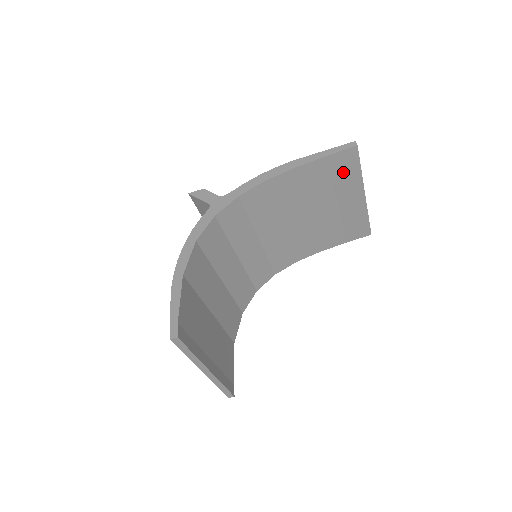
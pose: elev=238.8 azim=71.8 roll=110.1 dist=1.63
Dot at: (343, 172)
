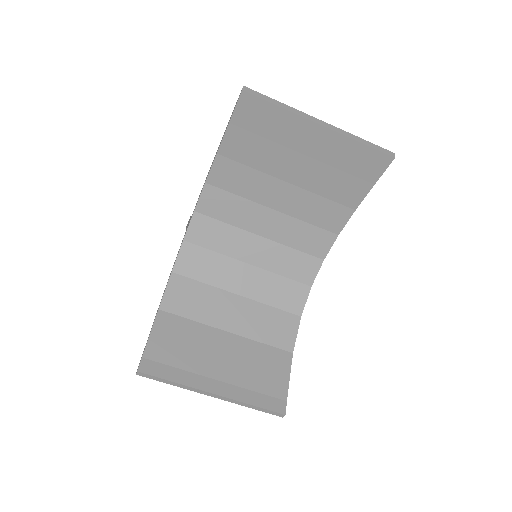
Dot at: (265, 123)
